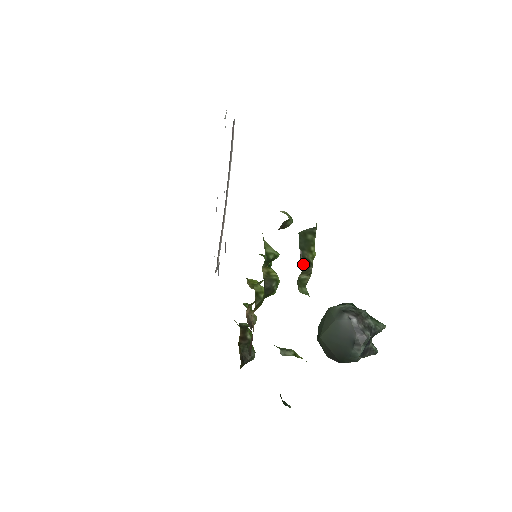
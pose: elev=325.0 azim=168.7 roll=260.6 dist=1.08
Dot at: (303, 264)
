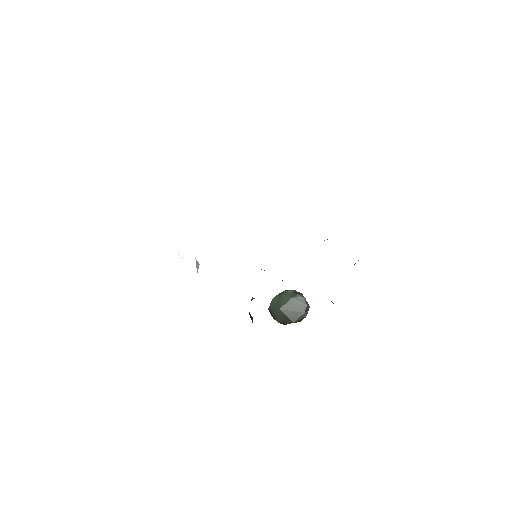
Dot at: occluded
